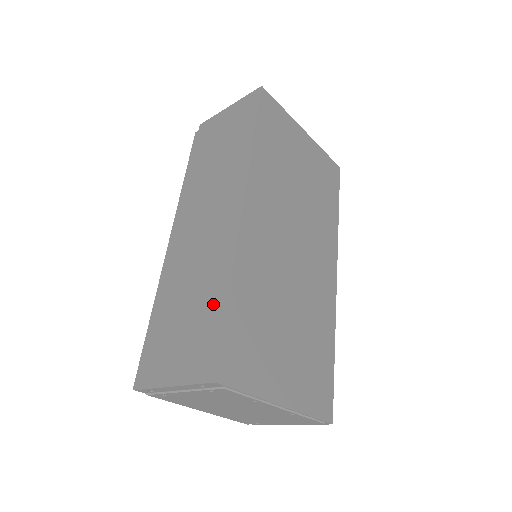
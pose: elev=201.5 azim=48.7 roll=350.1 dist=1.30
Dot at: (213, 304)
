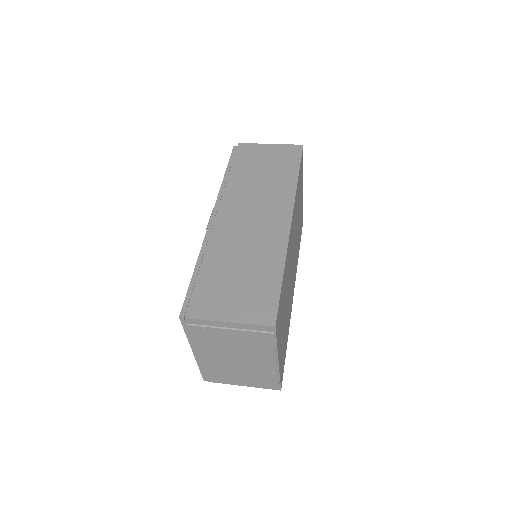
Dot at: (268, 276)
